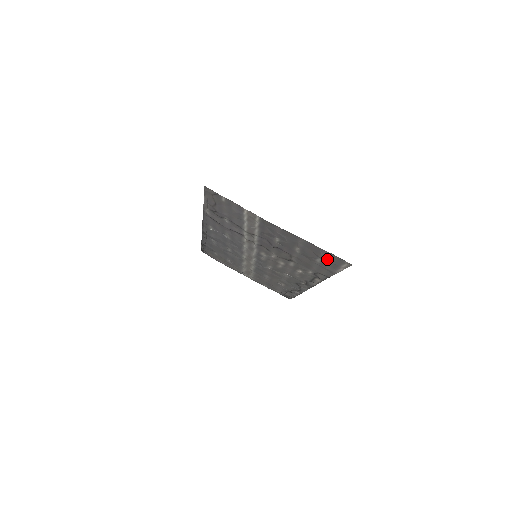
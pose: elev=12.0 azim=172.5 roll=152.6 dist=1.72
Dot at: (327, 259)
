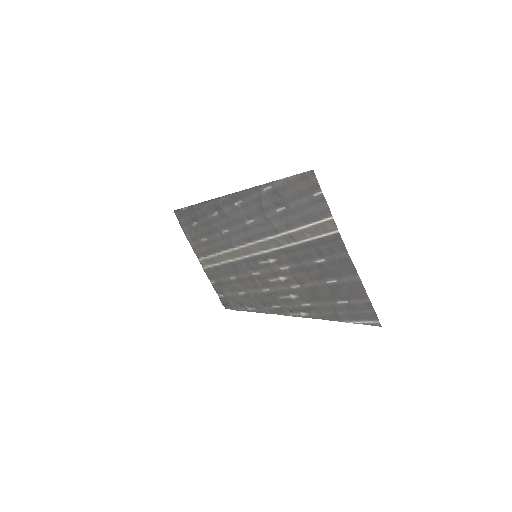
Dot at: (356, 307)
